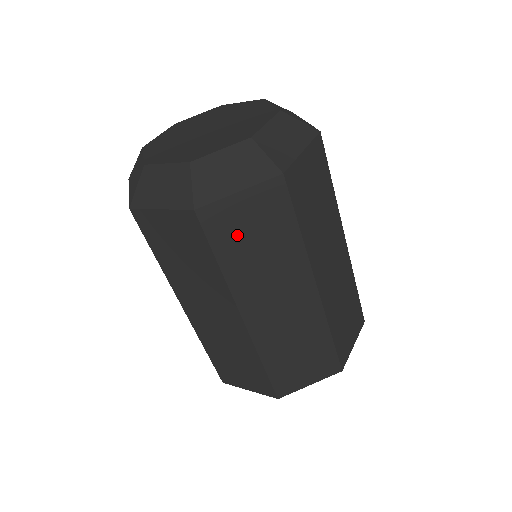
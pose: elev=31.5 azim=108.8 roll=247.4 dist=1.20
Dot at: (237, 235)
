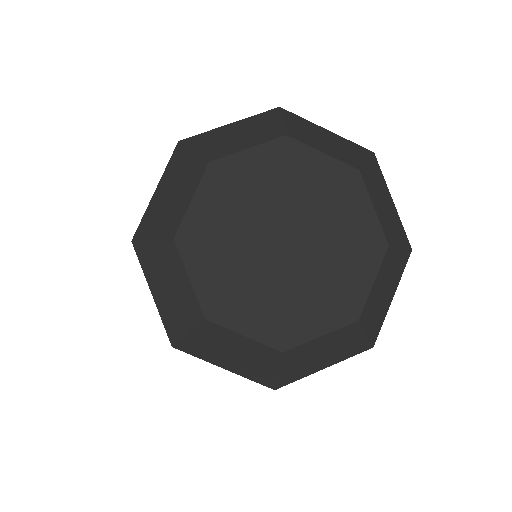
Dot at: occluded
